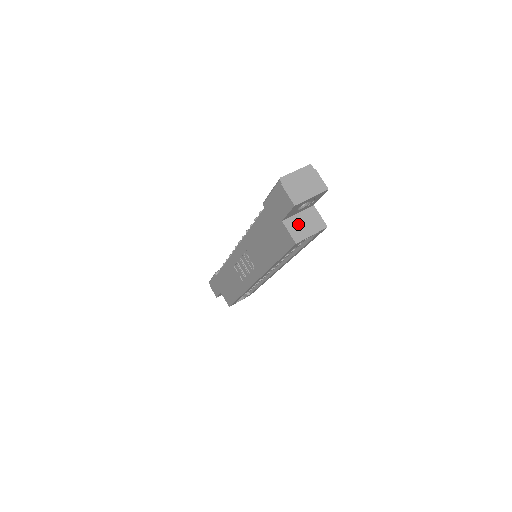
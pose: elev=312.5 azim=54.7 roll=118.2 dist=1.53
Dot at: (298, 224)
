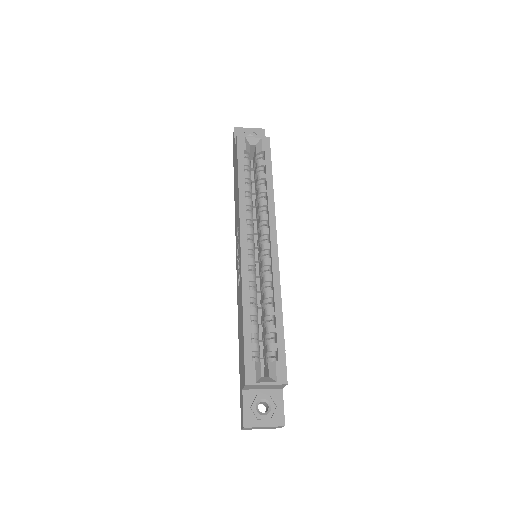
Dot at: occluded
